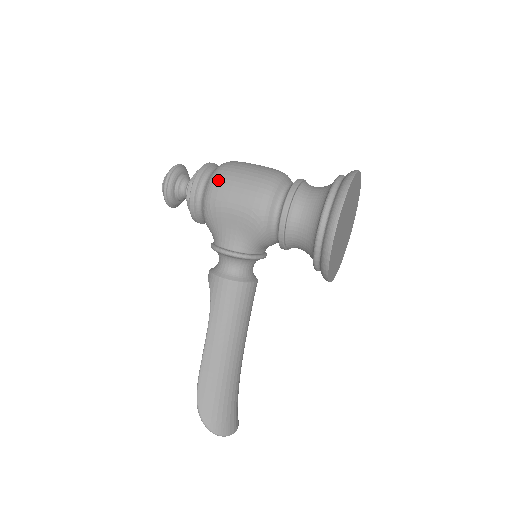
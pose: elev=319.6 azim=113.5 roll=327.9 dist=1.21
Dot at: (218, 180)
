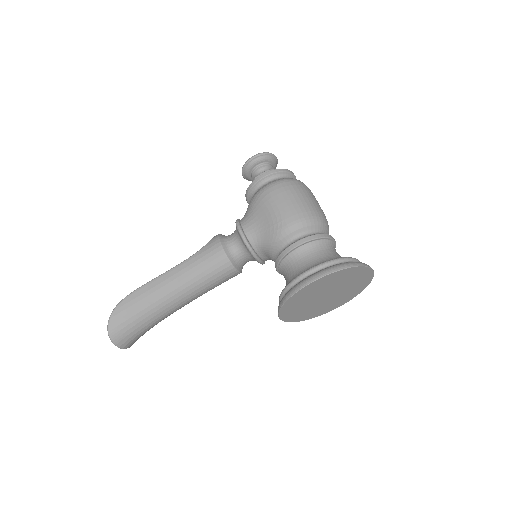
Dot at: (284, 184)
